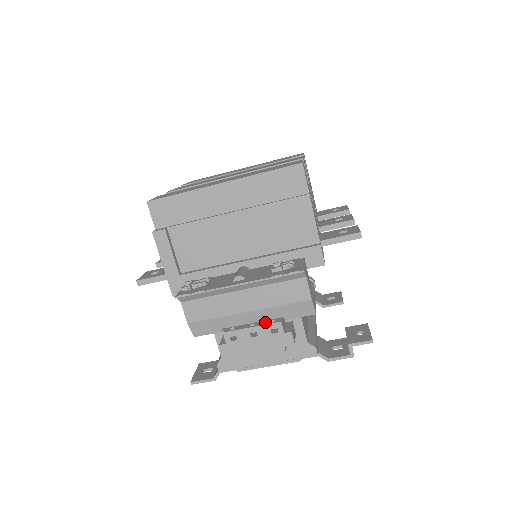
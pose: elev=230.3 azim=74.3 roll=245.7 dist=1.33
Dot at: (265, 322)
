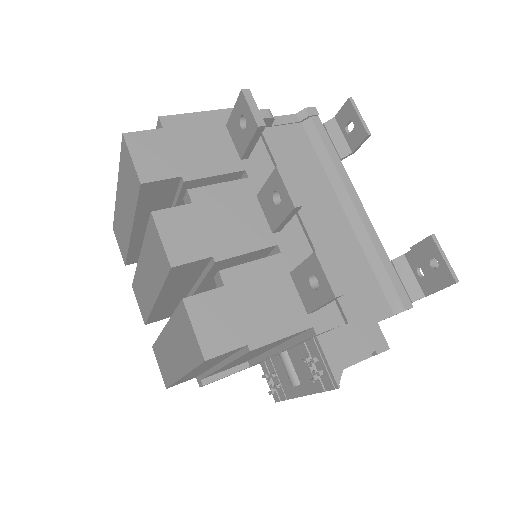
Dot at: occluded
